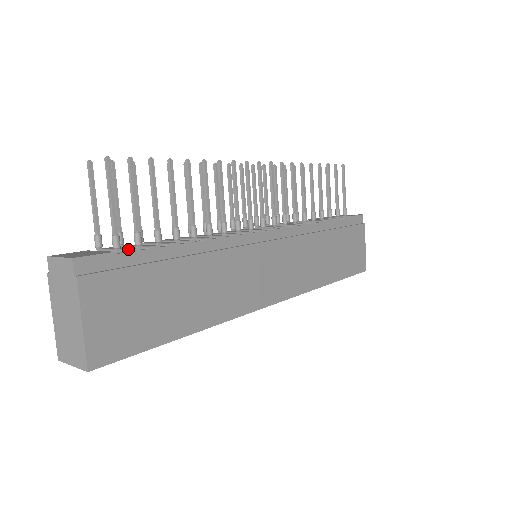
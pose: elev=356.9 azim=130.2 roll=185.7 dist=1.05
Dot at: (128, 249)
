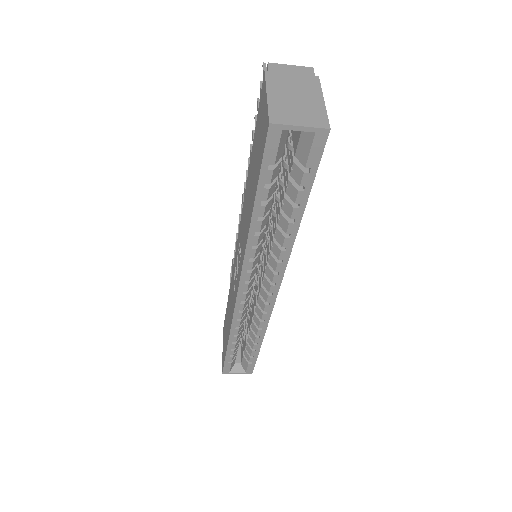
Dot at: occluded
